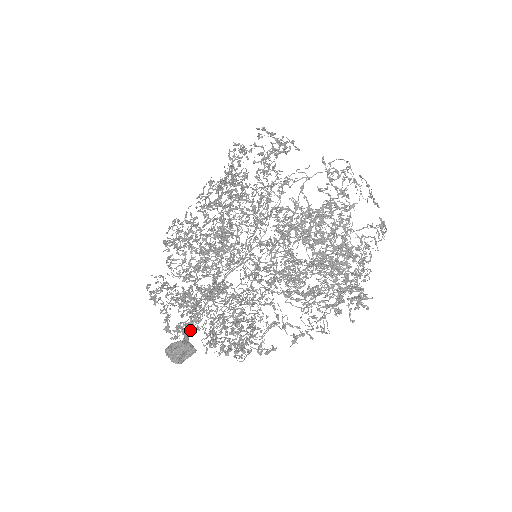
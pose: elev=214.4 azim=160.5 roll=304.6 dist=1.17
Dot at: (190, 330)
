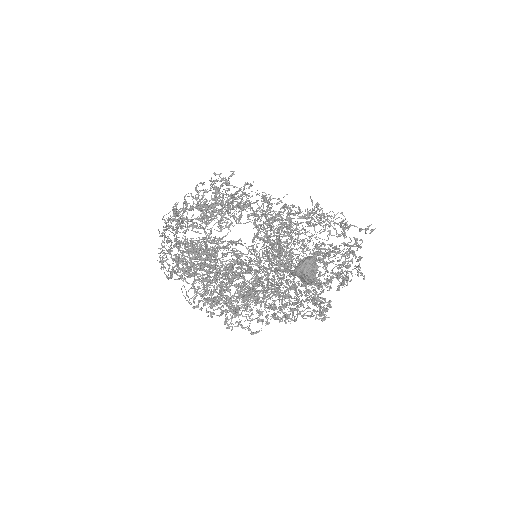
Dot at: (285, 270)
